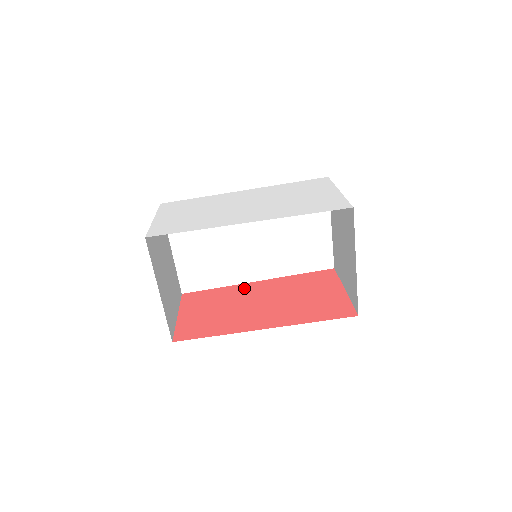
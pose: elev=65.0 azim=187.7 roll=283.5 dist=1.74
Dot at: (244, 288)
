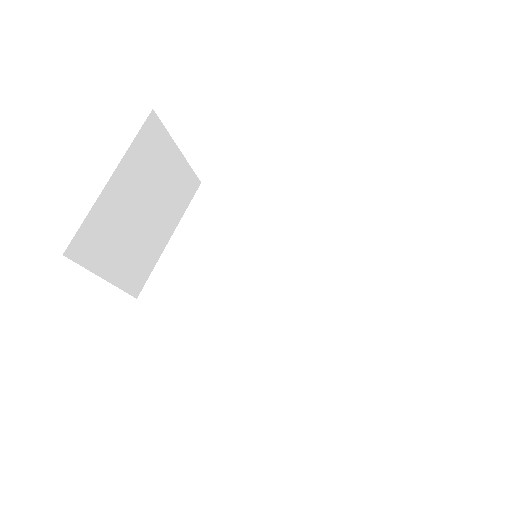
Dot at: occluded
